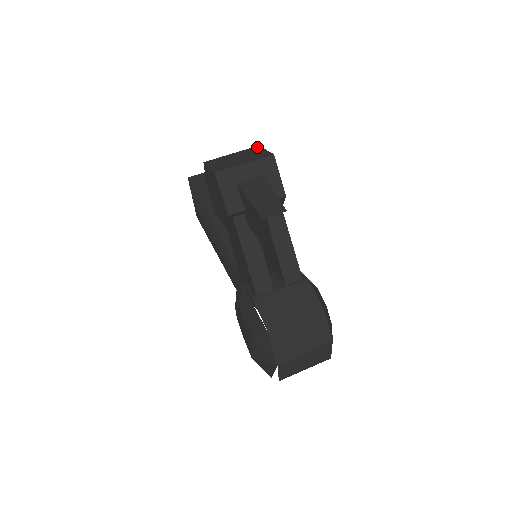
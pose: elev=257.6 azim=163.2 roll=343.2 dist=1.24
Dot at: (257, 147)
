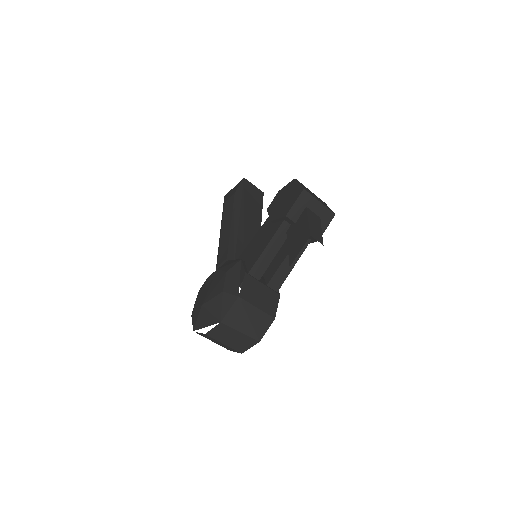
Dot at: (325, 203)
